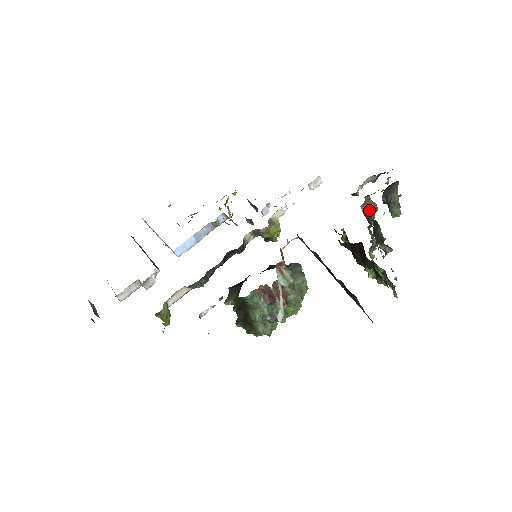
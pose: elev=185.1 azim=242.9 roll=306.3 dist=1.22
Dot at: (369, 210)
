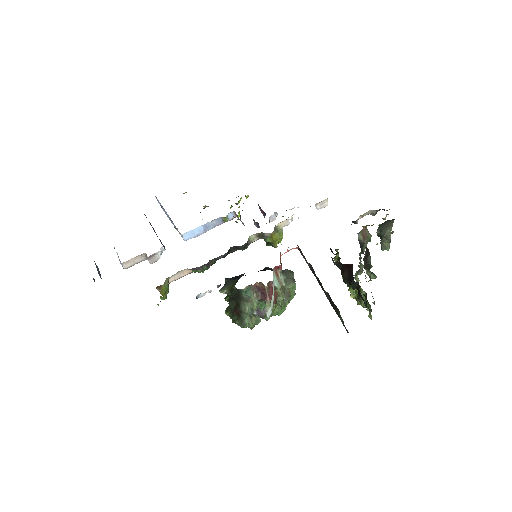
Dot at: occluded
